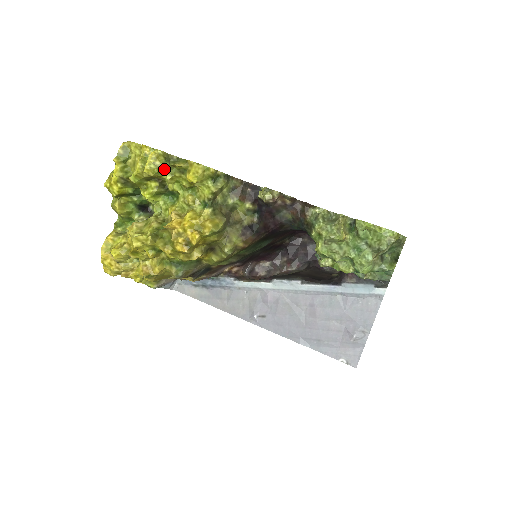
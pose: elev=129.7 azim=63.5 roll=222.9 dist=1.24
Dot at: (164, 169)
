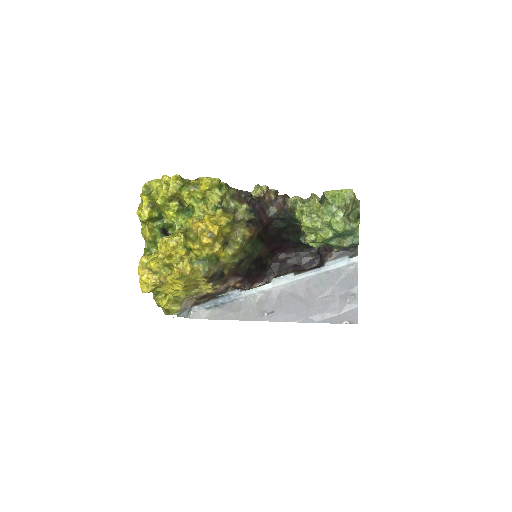
Dot at: (183, 187)
